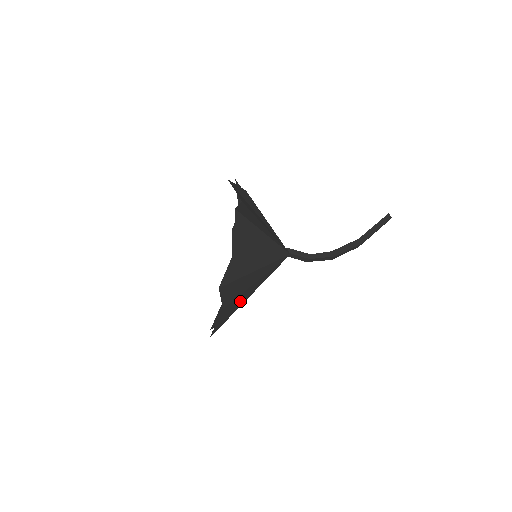
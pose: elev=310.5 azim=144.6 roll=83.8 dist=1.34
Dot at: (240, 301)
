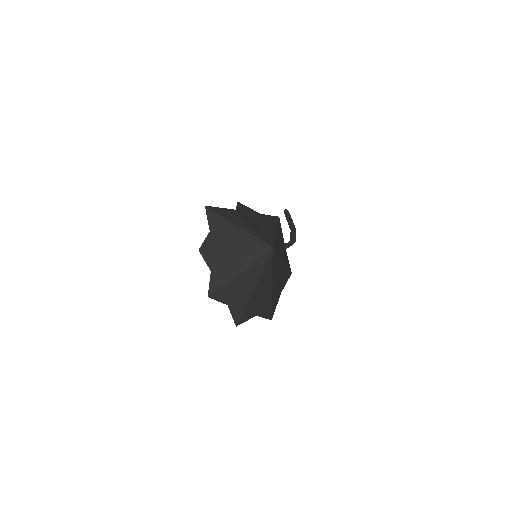
Dot at: (276, 287)
